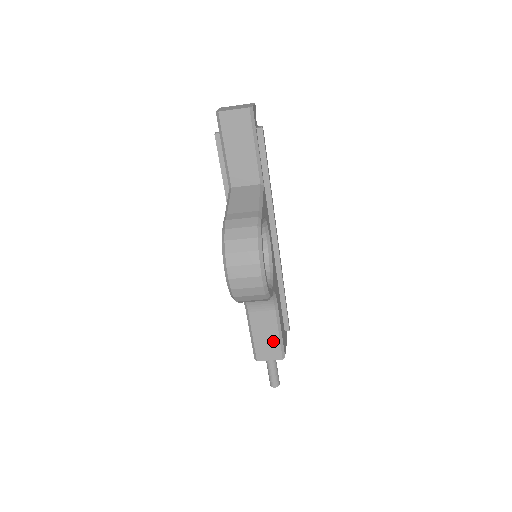
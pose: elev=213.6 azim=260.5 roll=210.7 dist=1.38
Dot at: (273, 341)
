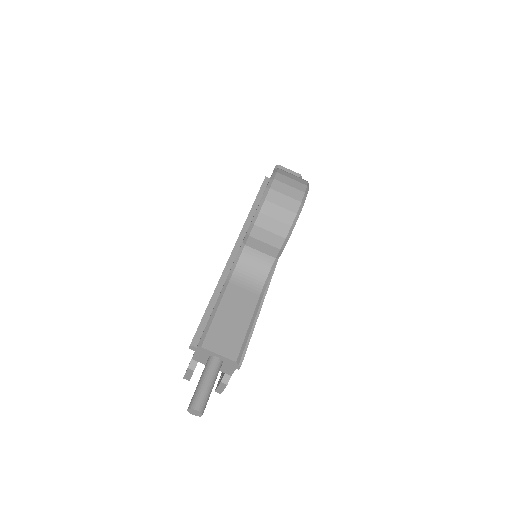
Dot at: (238, 330)
